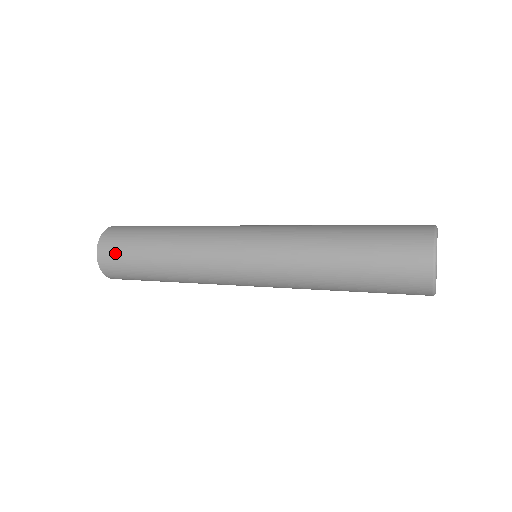
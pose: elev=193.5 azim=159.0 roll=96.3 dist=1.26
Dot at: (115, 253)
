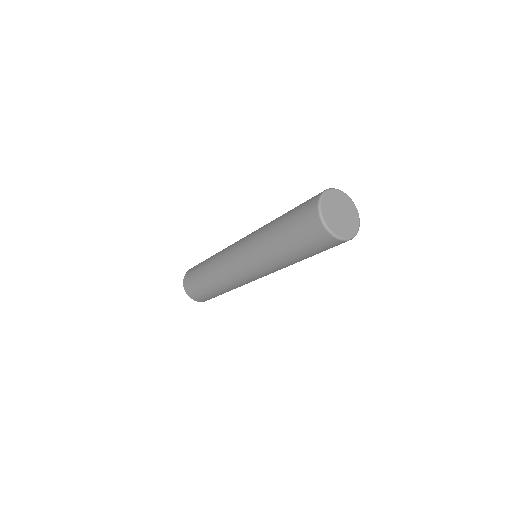
Dot at: (190, 275)
